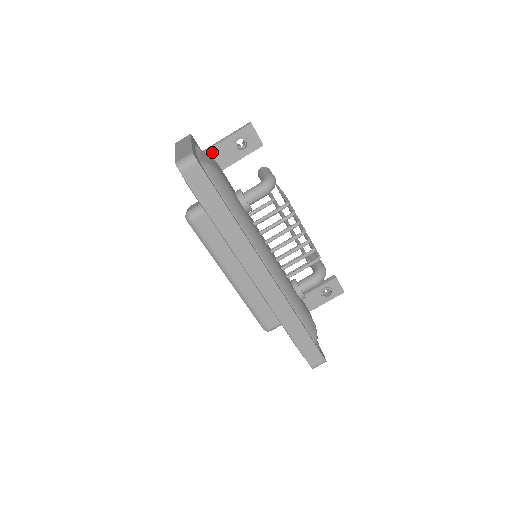
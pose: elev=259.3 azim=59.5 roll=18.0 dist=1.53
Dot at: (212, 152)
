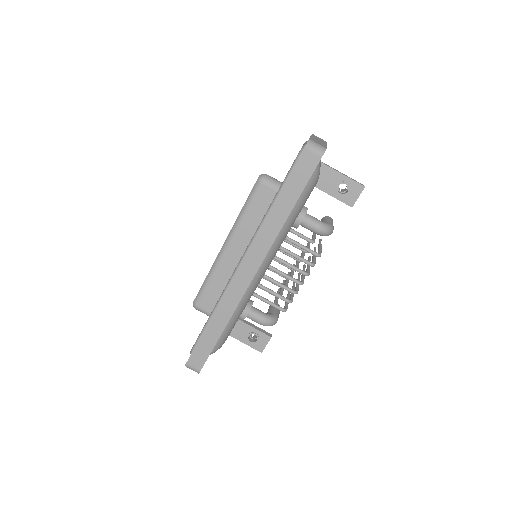
Dot at: (323, 168)
